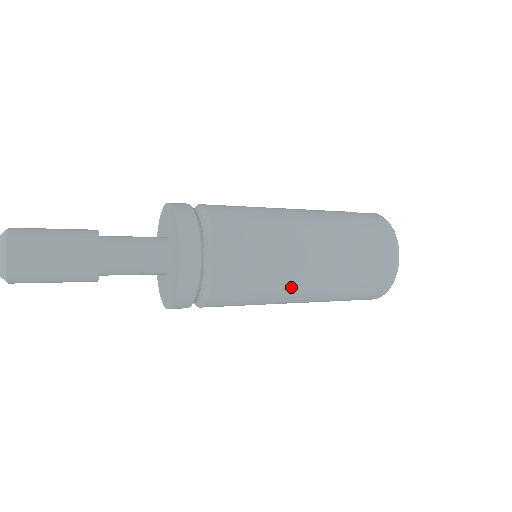
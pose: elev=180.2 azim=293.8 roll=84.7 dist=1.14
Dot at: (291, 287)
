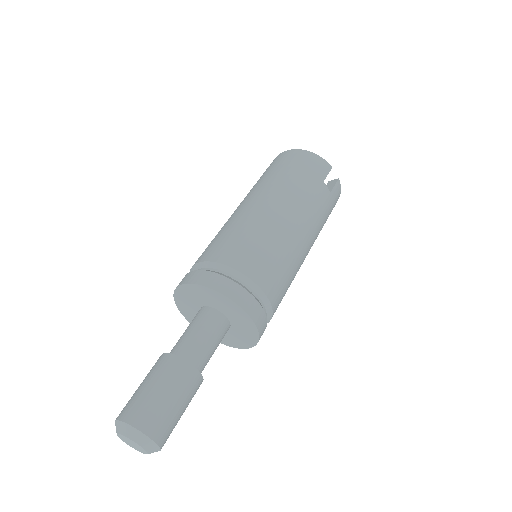
Dot at: occluded
